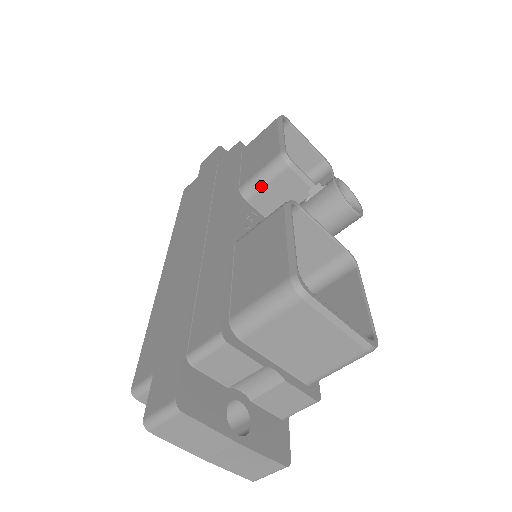
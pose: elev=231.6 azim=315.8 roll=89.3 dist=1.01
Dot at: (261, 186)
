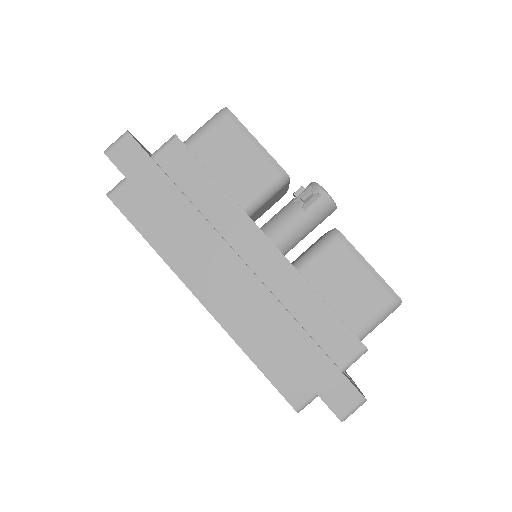
Dot at: (264, 203)
